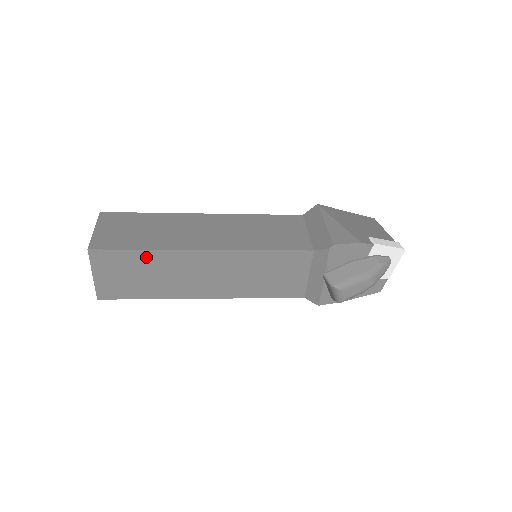
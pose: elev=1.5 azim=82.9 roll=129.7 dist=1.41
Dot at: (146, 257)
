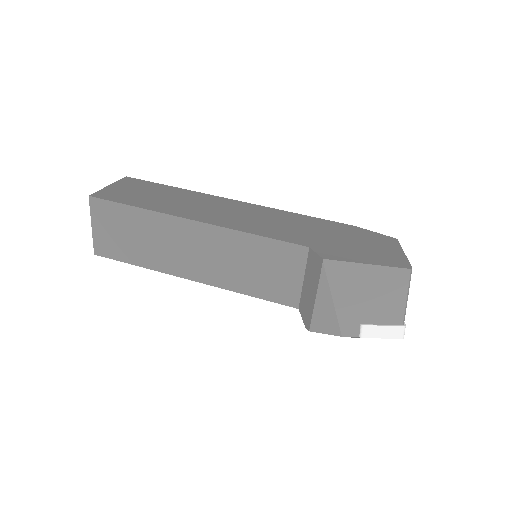
Dot at: occluded
